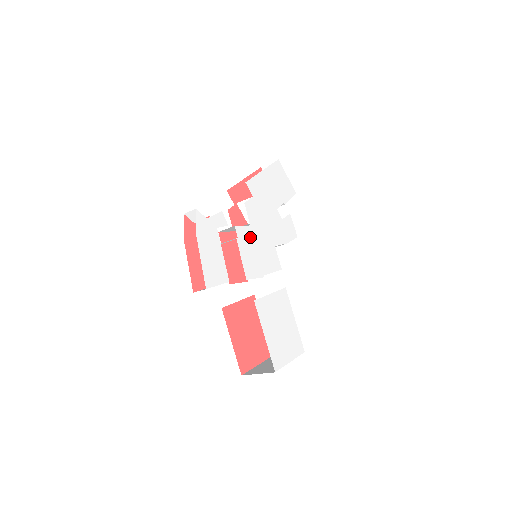
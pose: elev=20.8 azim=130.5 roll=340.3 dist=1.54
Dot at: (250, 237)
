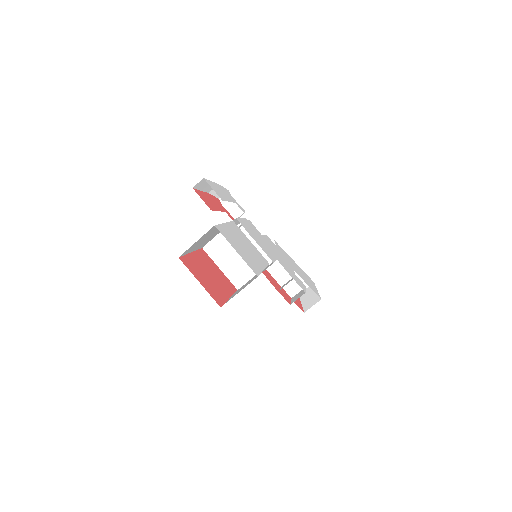
Dot at: (257, 233)
